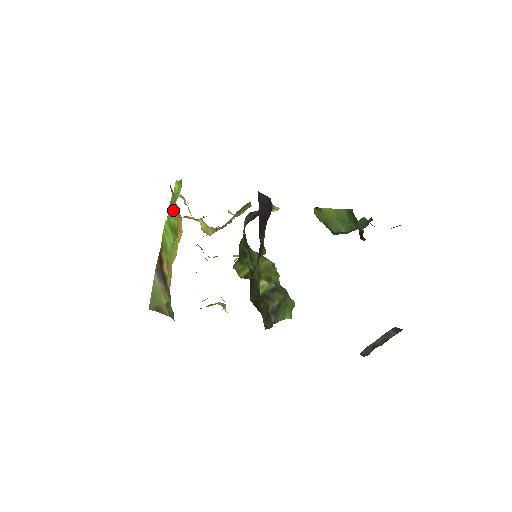
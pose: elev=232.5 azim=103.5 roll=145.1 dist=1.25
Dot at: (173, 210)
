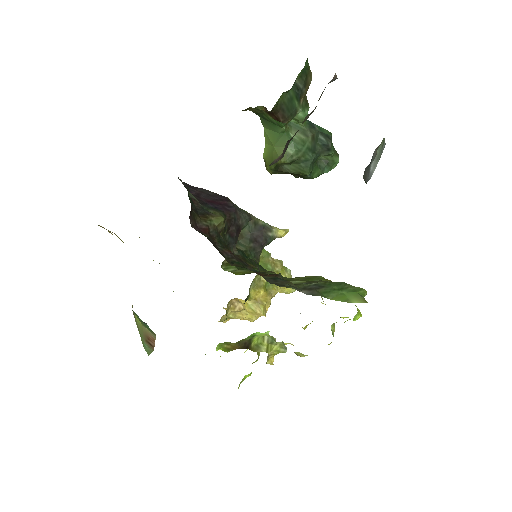
Dot at: occluded
